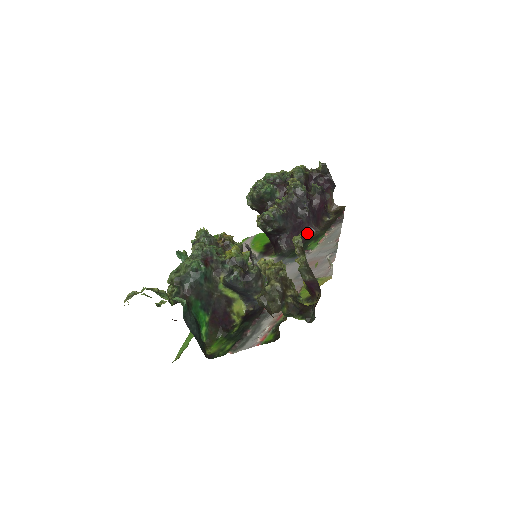
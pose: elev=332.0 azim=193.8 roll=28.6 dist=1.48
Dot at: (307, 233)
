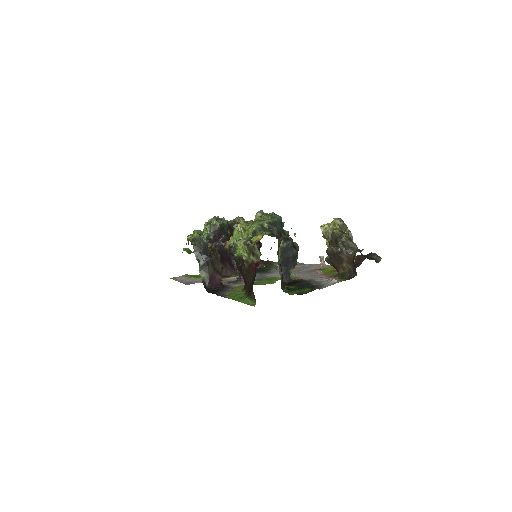
Dot at: occluded
